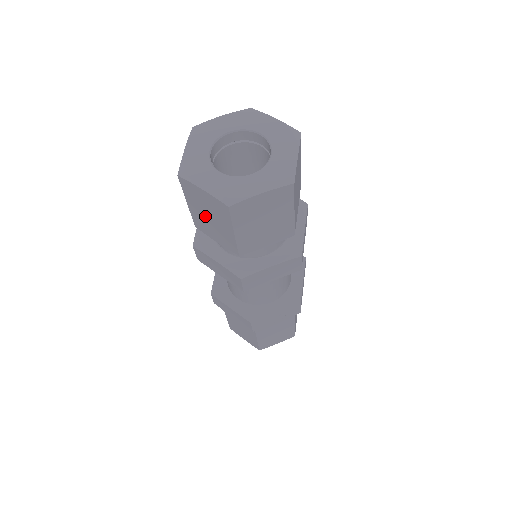
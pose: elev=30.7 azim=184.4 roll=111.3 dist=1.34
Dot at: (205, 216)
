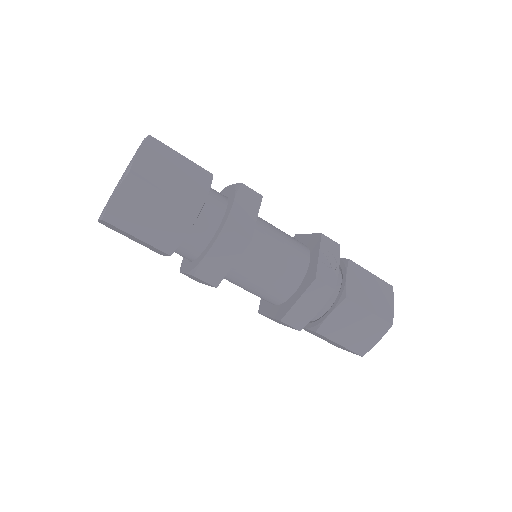
Dot at: (150, 223)
